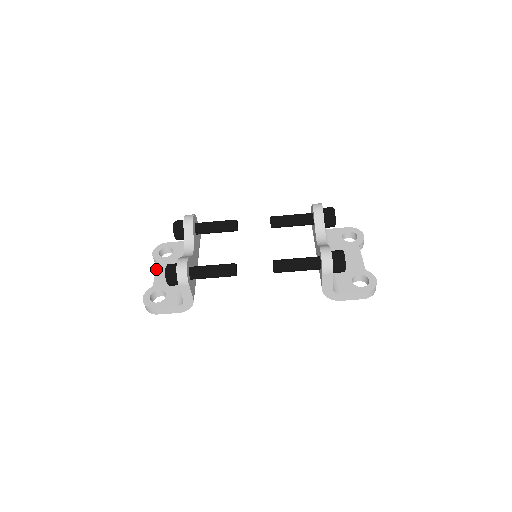
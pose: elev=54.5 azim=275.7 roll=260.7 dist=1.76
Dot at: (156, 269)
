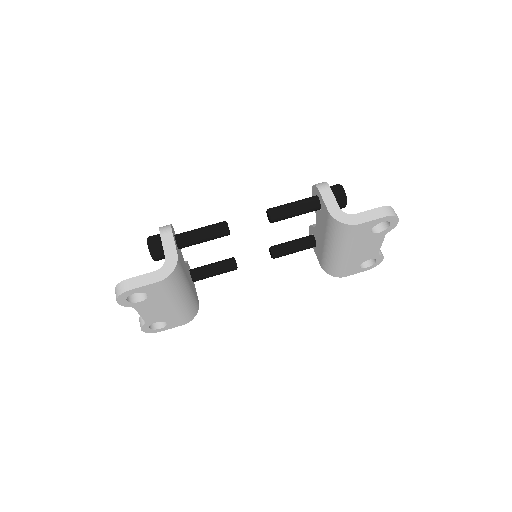
Dot at: occluded
